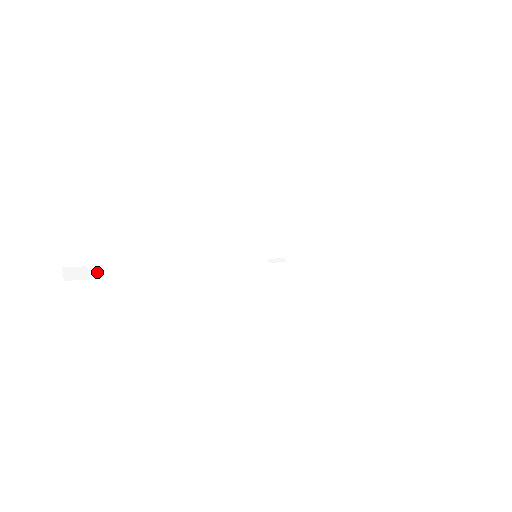
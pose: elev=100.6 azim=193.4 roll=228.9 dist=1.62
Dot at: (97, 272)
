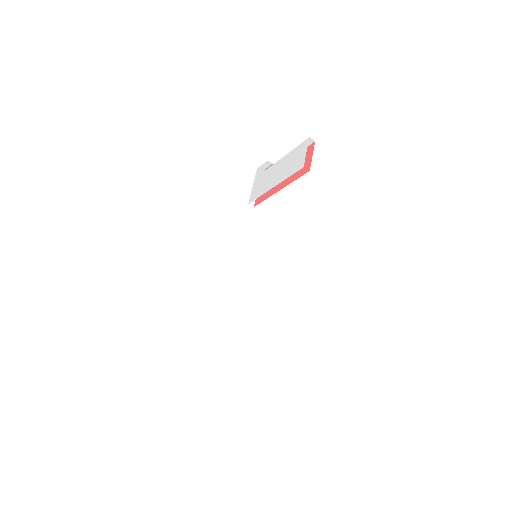
Dot at: out of frame
